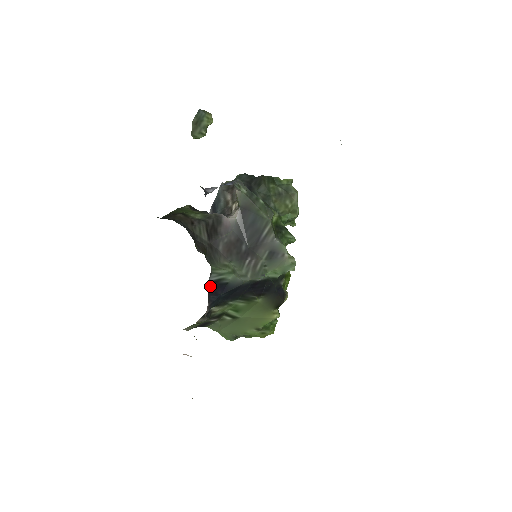
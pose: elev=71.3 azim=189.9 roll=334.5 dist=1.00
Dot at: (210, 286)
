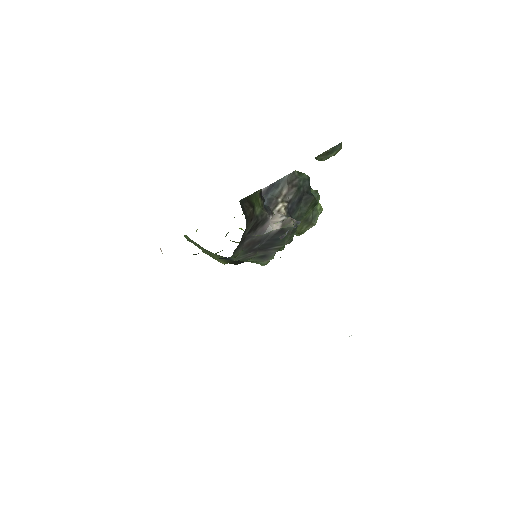
Dot at: occluded
